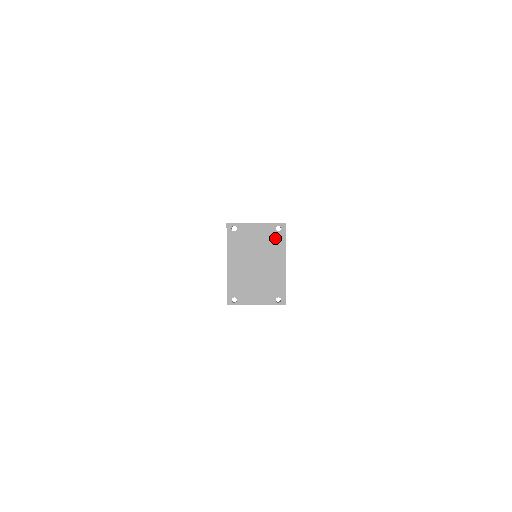
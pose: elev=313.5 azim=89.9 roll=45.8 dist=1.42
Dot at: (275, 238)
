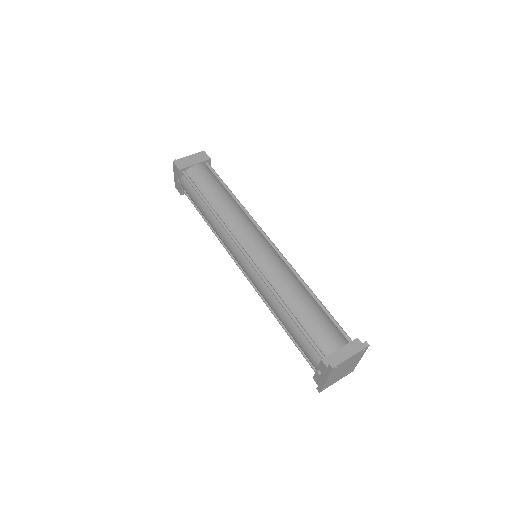
Dot at: (360, 355)
